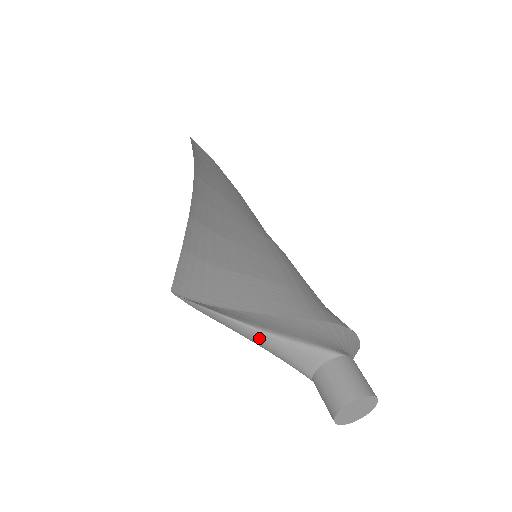
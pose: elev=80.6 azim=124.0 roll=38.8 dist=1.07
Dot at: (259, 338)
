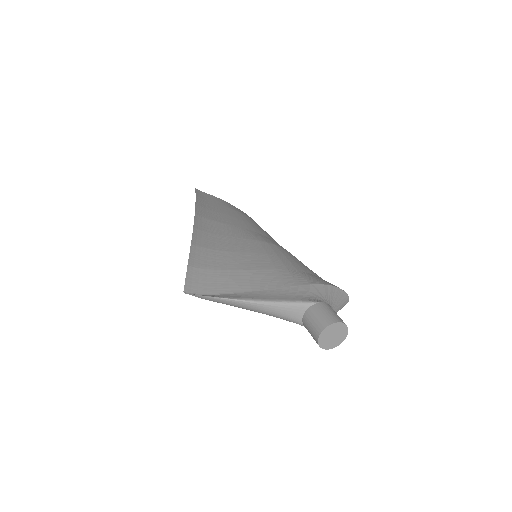
Dot at: (252, 306)
